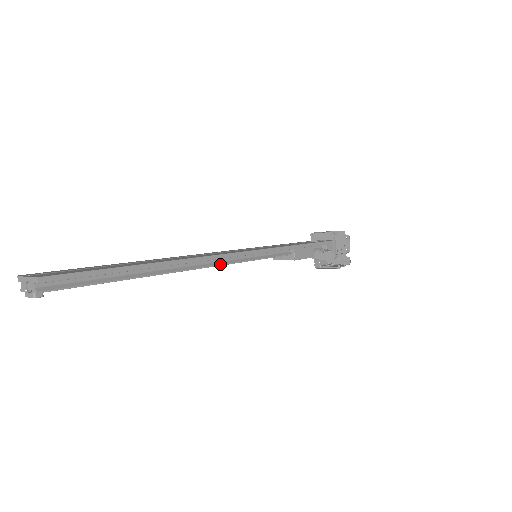
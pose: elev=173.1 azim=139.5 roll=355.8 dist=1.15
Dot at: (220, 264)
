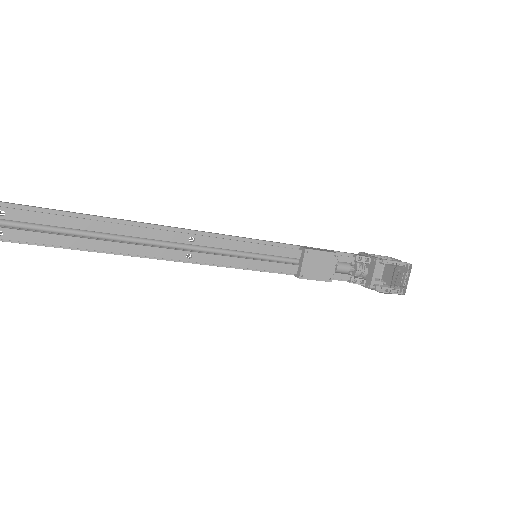
Dot at: (194, 235)
